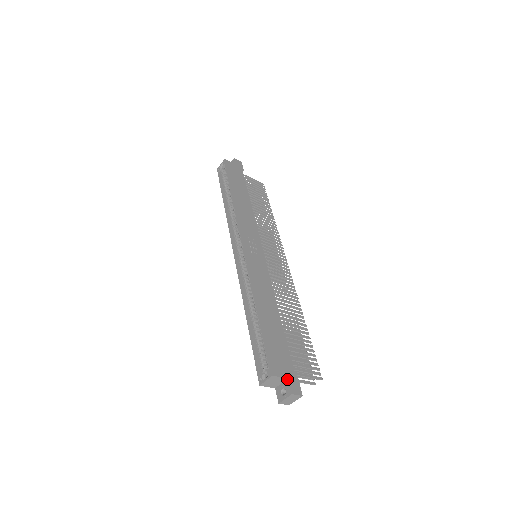
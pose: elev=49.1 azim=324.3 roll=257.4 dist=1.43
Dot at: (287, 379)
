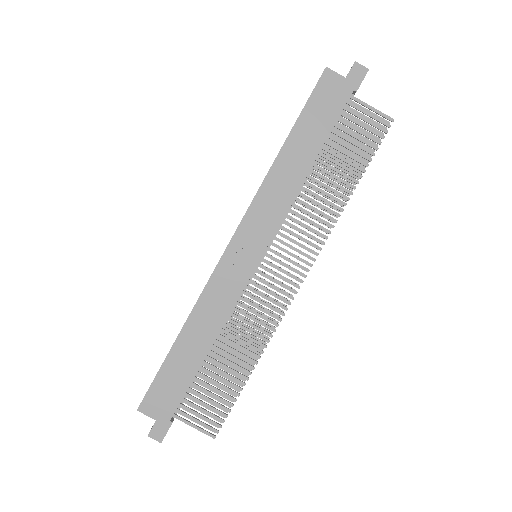
Dot at: (156, 420)
